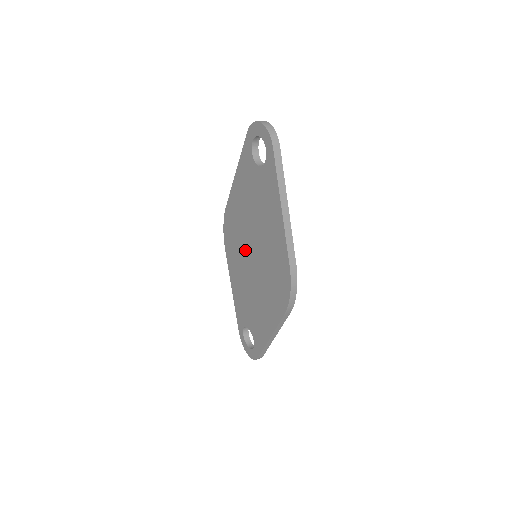
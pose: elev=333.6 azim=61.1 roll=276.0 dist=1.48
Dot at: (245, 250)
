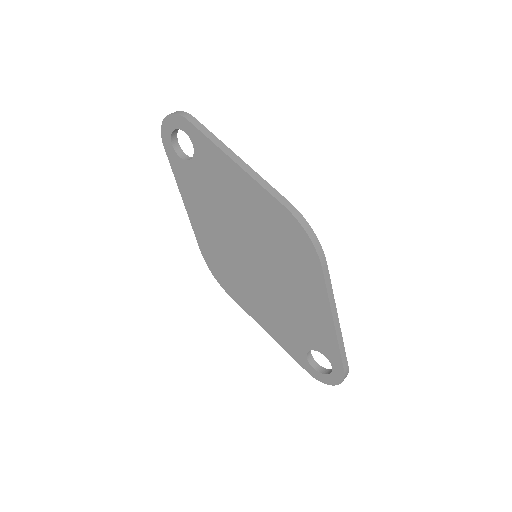
Dot at: (243, 264)
